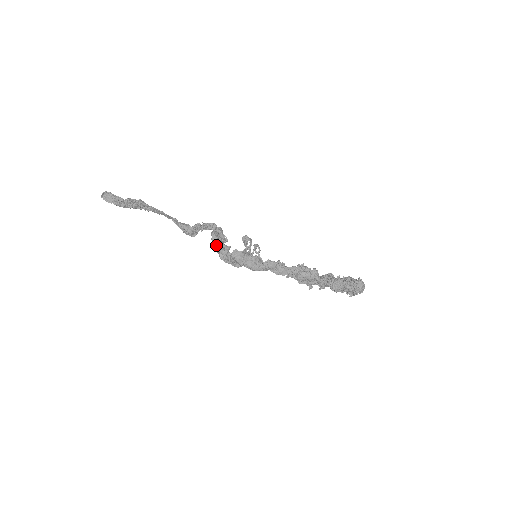
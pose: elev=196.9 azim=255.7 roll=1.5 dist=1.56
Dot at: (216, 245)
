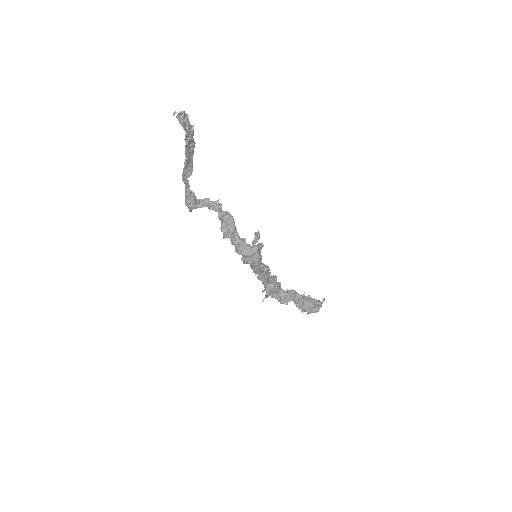
Dot at: (233, 232)
